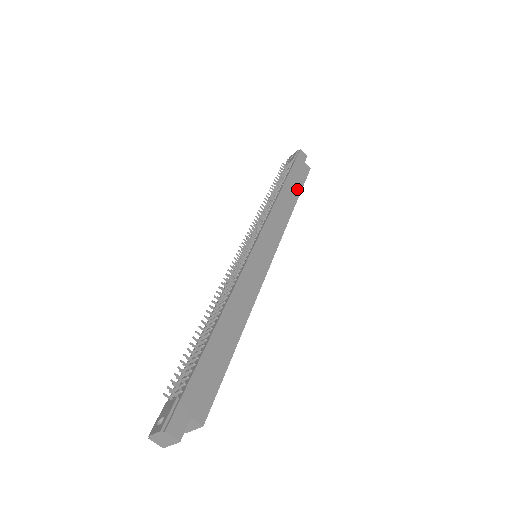
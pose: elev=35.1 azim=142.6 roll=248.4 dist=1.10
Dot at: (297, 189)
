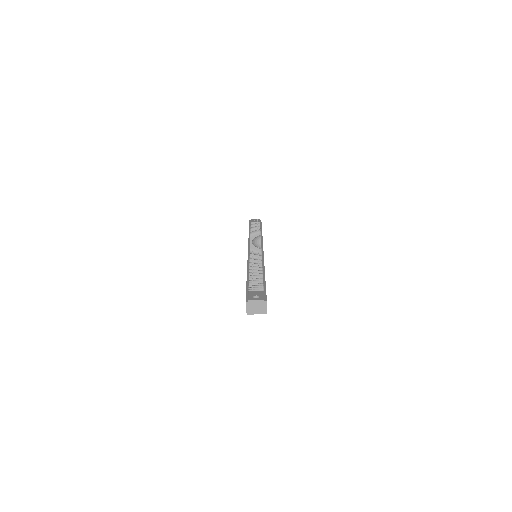
Dot at: occluded
